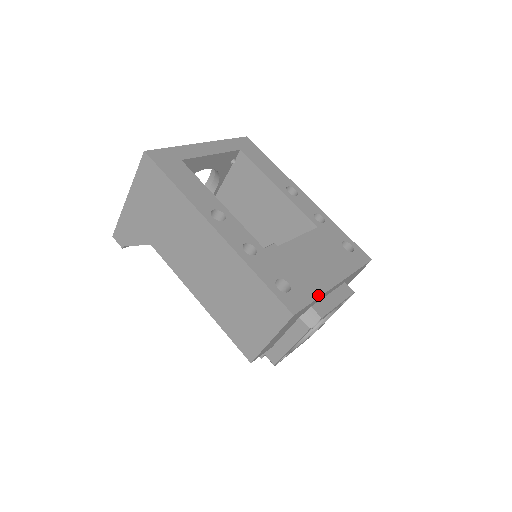
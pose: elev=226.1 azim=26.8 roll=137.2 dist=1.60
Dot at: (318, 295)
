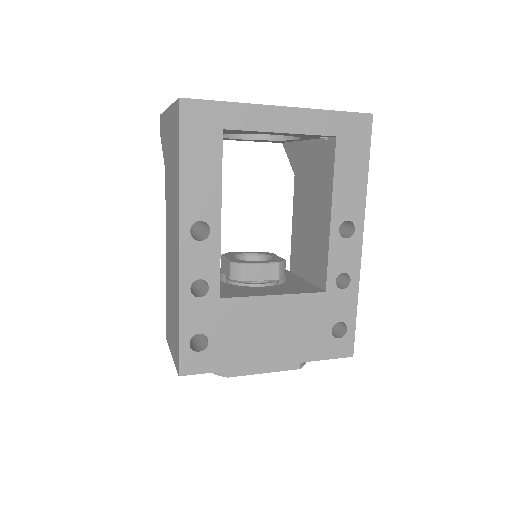
Dot at: (231, 368)
